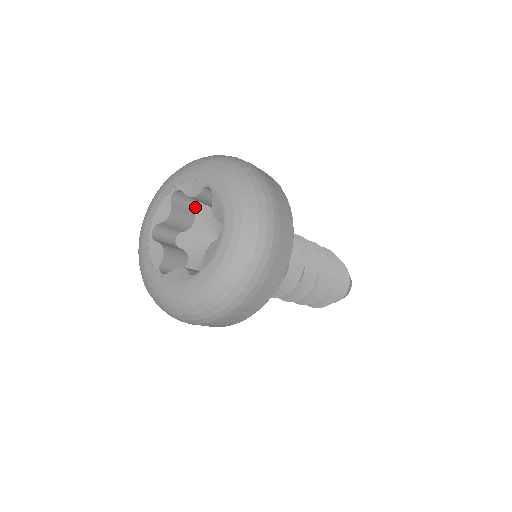
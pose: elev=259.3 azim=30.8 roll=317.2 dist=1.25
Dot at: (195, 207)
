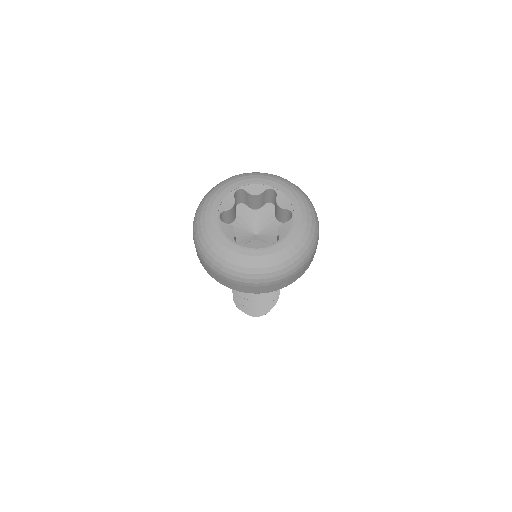
Dot at: (268, 204)
